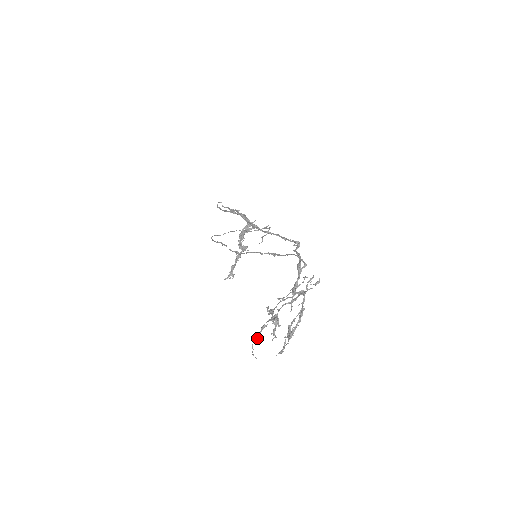
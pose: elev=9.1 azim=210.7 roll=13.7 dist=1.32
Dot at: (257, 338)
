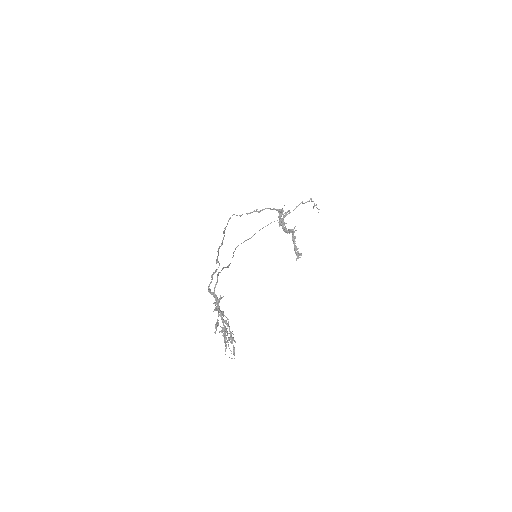
Dot at: occluded
